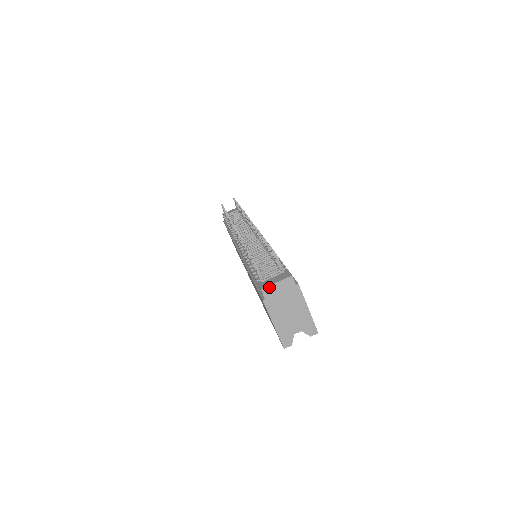
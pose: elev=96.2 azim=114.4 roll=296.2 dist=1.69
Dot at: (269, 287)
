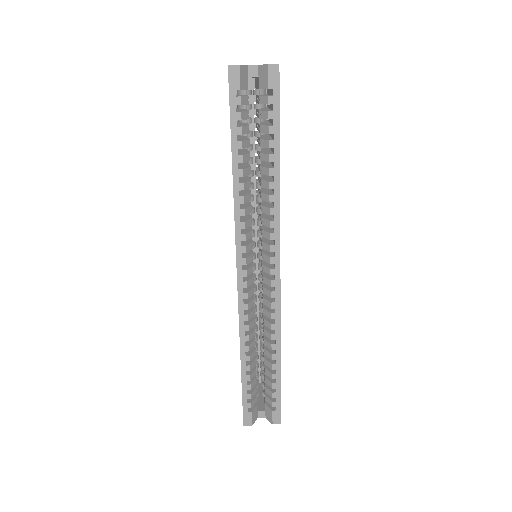
Dot at: occluded
